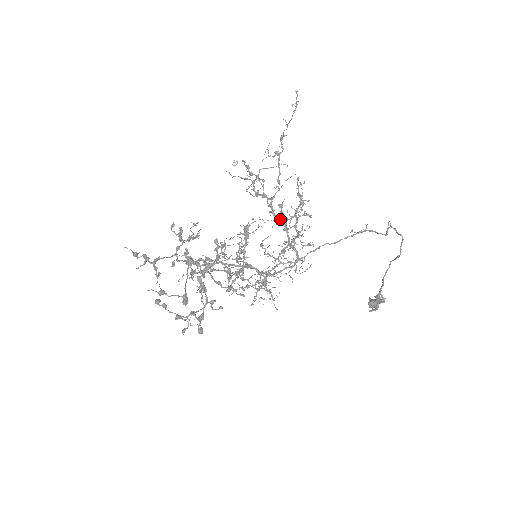
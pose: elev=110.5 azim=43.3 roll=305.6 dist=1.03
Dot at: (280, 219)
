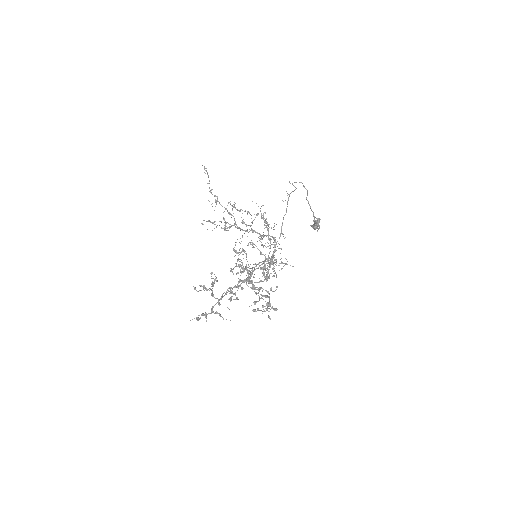
Dot at: (247, 229)
